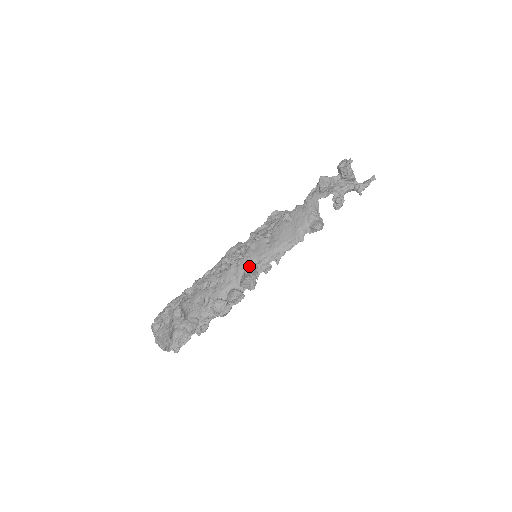
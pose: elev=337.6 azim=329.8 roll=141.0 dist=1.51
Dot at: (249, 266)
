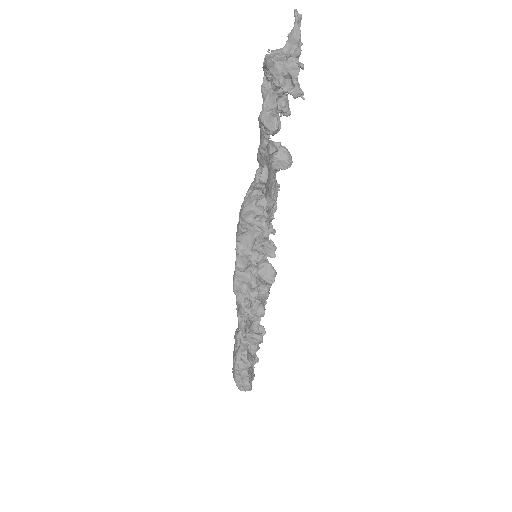
Dot at: (257, 268)
